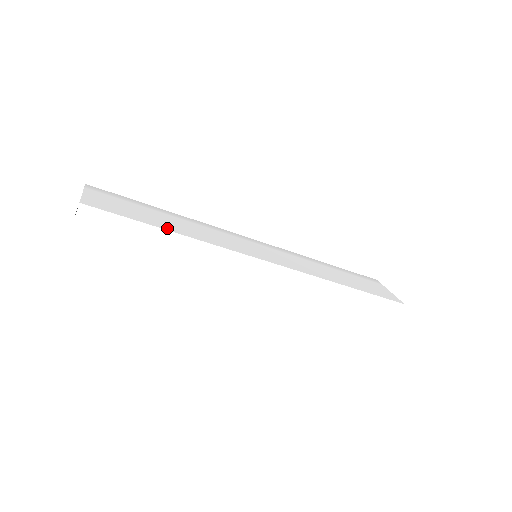
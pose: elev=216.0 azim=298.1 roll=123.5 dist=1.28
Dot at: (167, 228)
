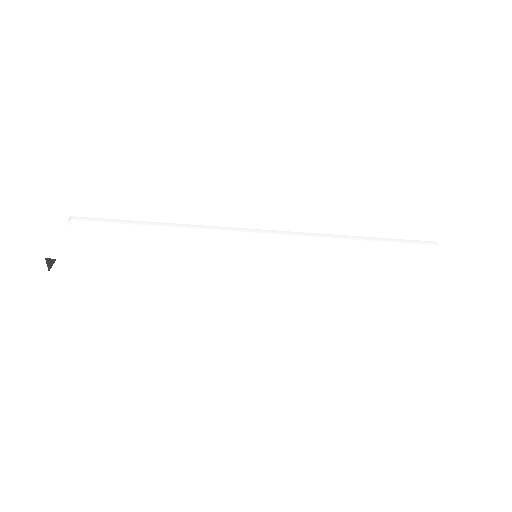
Dot at: (137, 260)
